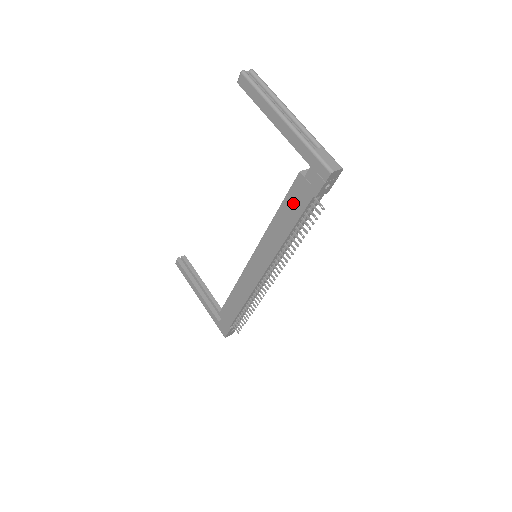
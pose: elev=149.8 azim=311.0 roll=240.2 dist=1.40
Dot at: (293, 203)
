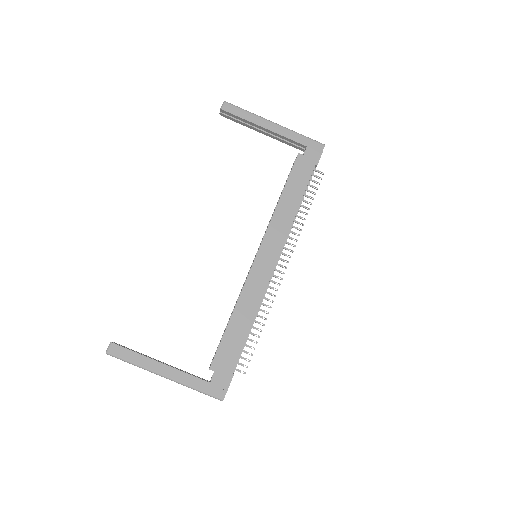
Dot at: (298, 178)
